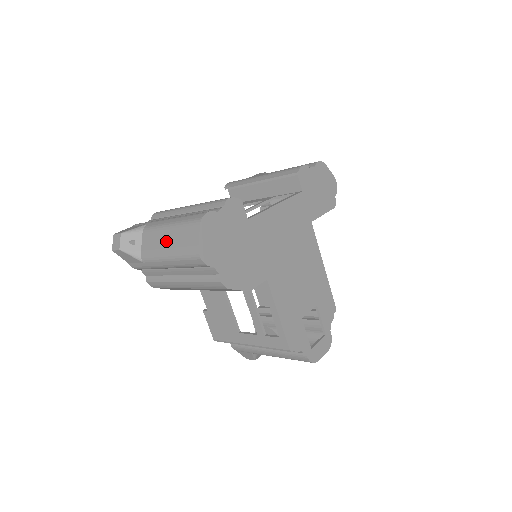
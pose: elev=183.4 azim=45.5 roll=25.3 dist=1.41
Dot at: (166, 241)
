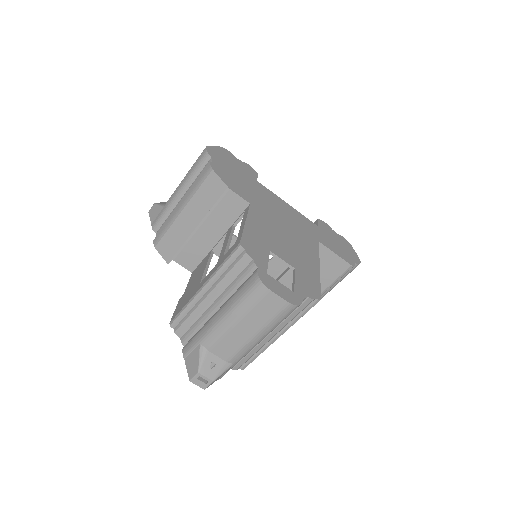
Dot at: occluded
